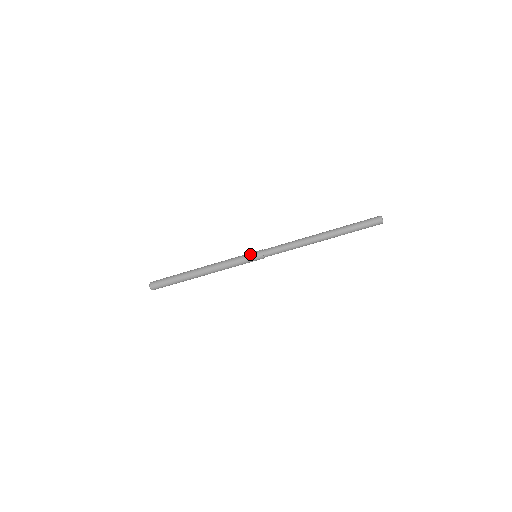
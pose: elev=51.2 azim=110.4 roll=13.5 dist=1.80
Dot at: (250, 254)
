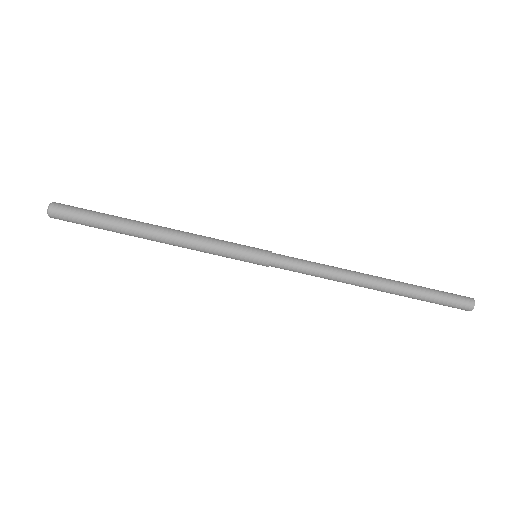
Dot at: (249, 249)
